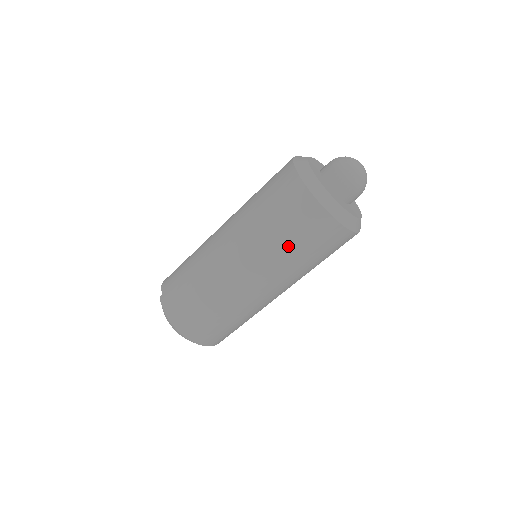
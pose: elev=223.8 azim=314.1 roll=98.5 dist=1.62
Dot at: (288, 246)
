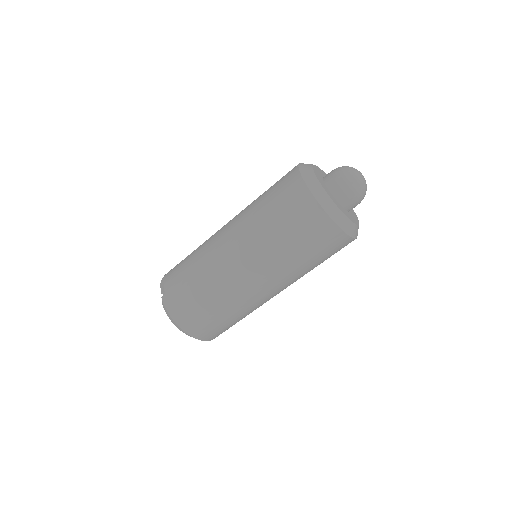
Dot at: (296, 253)
